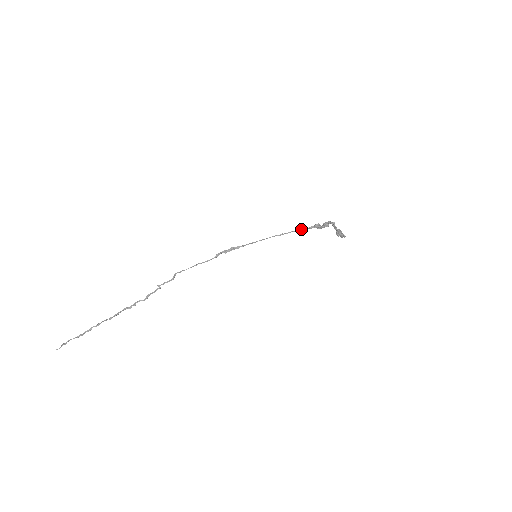
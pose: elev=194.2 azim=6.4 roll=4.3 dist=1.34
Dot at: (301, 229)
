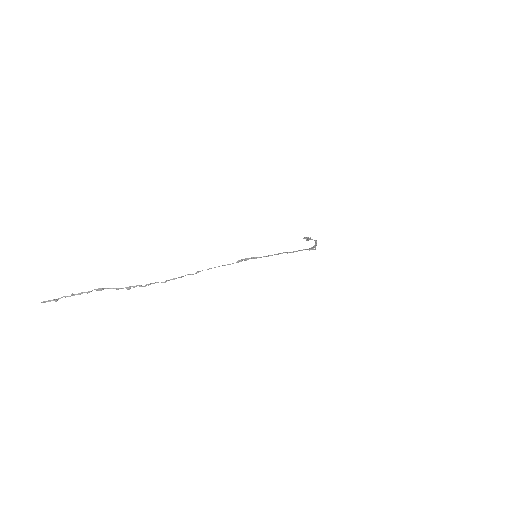
Dot at: (302, 250)
